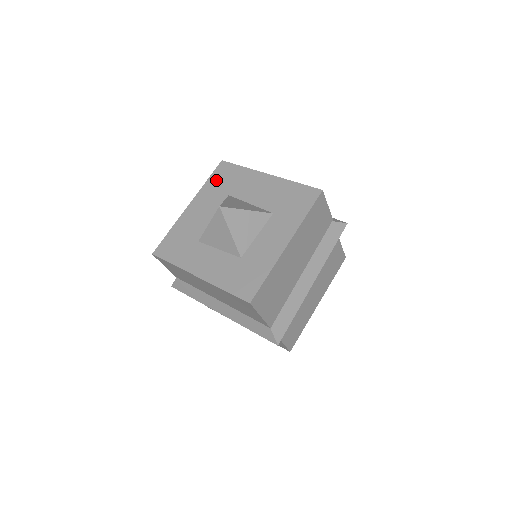
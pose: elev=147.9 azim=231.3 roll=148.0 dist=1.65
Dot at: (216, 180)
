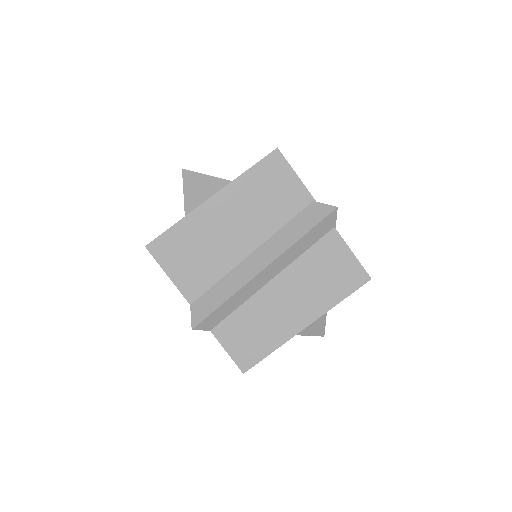
Dot at: occluded
